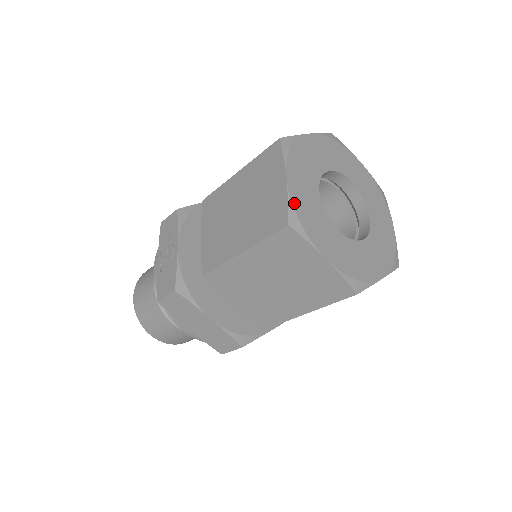
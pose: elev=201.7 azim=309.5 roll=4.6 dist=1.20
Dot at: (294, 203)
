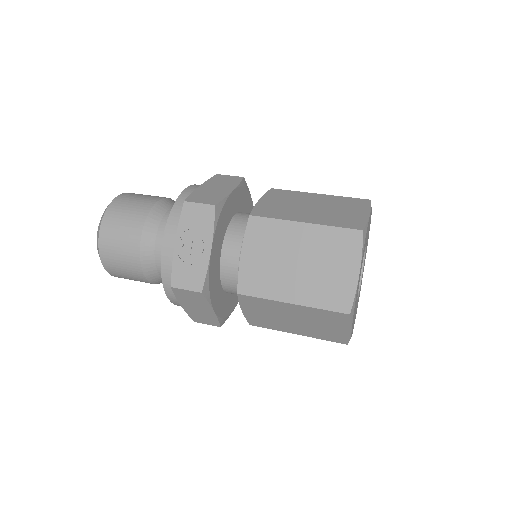
Dot at: (356, 294)
